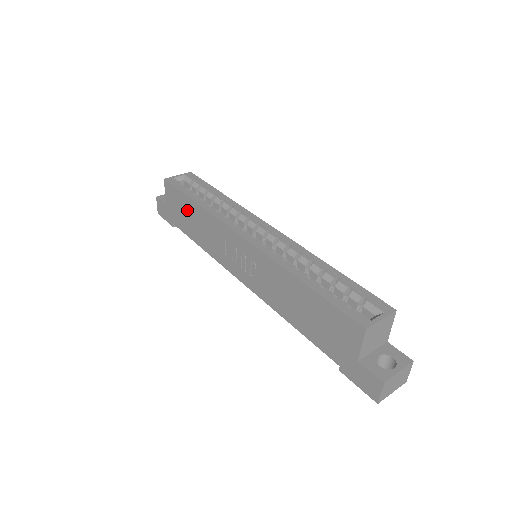
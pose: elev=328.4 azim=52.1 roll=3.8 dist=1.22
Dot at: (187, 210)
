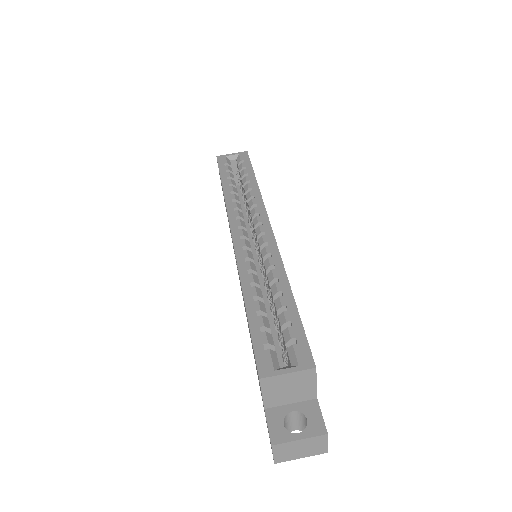
Dot at: occluded
